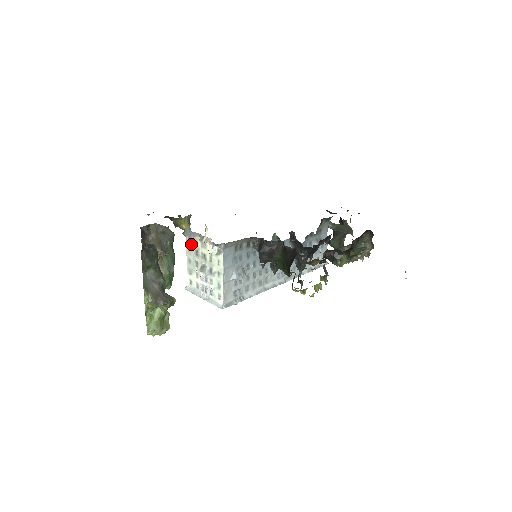
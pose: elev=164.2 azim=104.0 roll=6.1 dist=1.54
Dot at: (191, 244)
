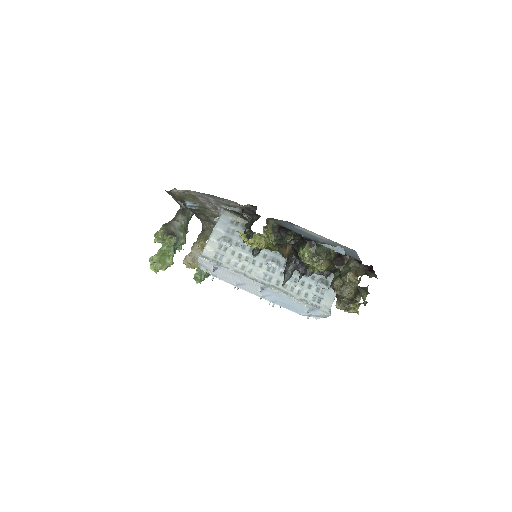
Dot at: occluded
